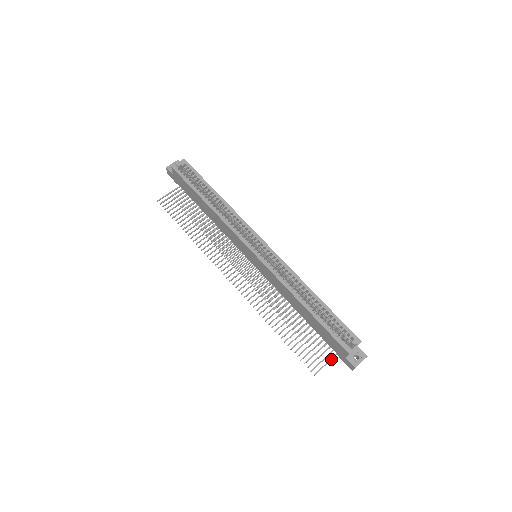
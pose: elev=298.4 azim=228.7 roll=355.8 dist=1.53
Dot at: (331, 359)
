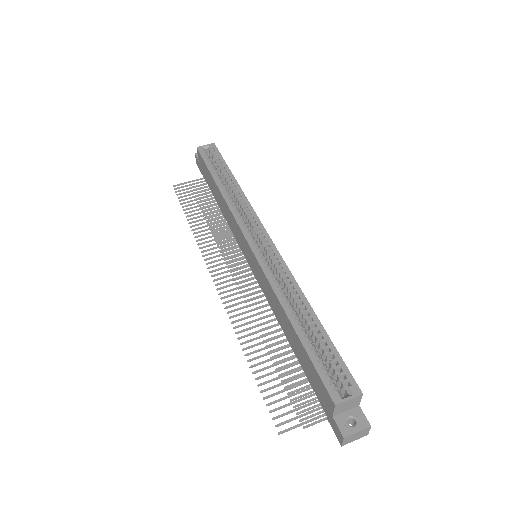
Dot at: (314, 418)
